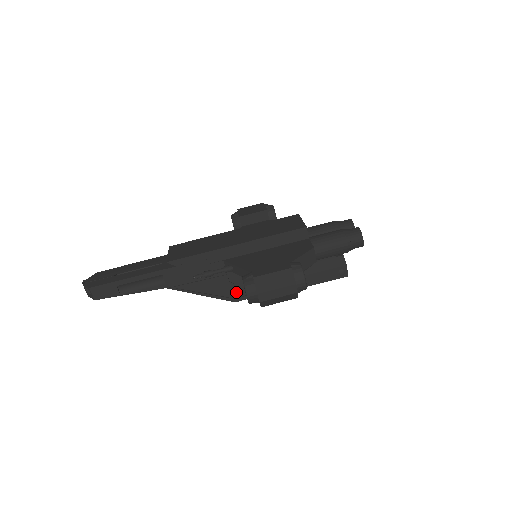
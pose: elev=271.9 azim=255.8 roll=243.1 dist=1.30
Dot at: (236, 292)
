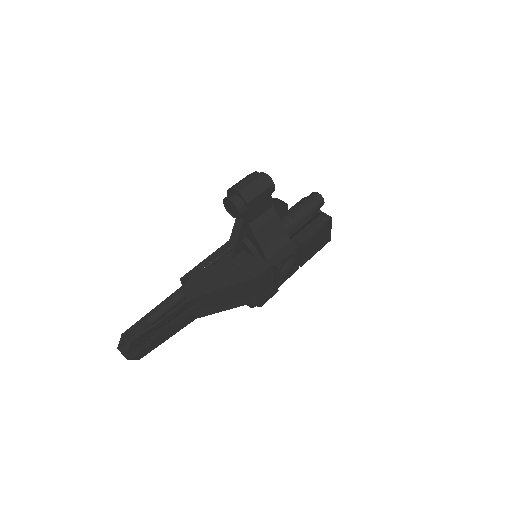
Dot at: (251, 270)
